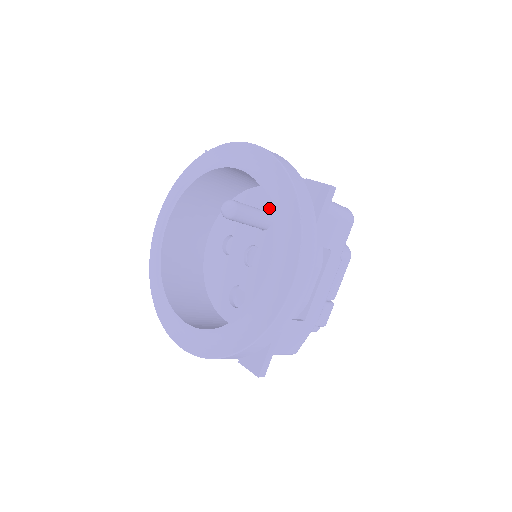
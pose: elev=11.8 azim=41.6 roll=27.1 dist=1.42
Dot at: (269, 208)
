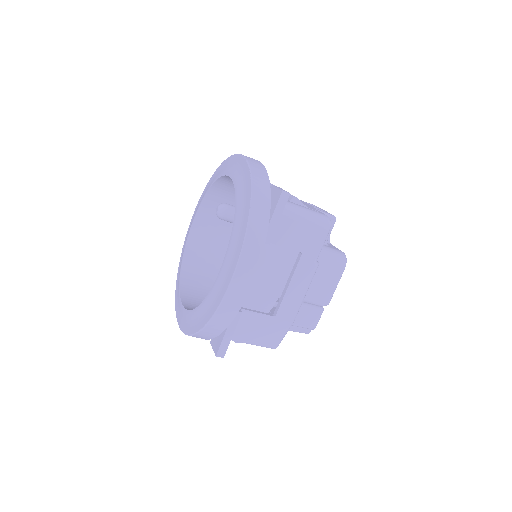
Dot at: occluded
